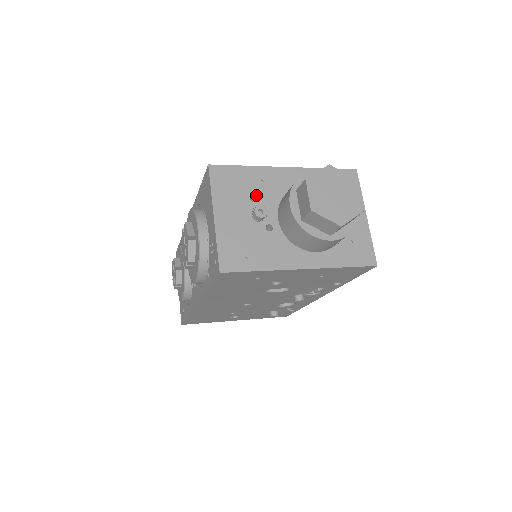
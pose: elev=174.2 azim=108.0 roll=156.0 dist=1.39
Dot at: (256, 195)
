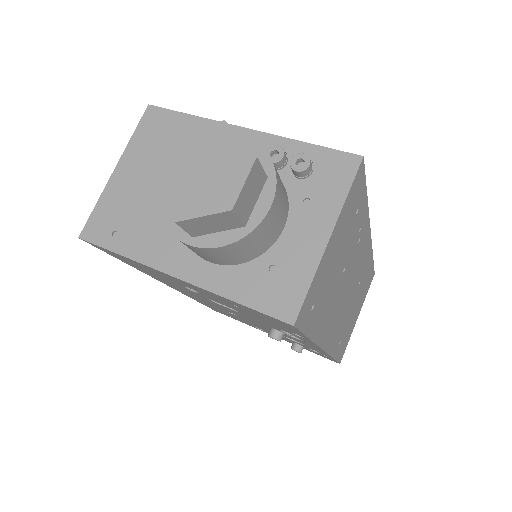
Dot at: occluded
